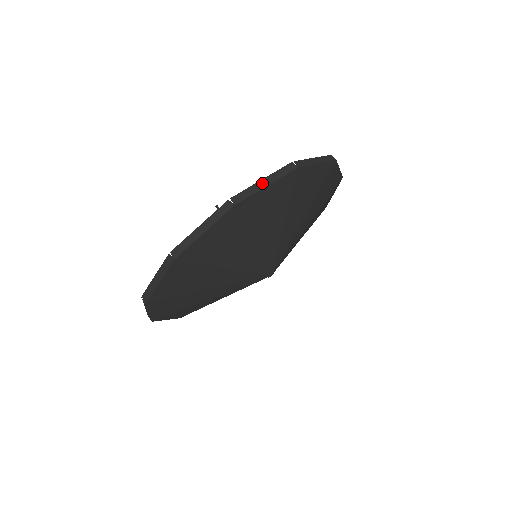
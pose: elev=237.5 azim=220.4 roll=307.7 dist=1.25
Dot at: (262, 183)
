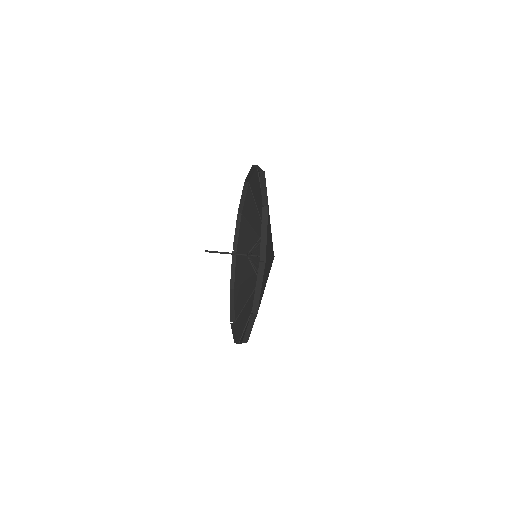
Dot at: (258, 168)
